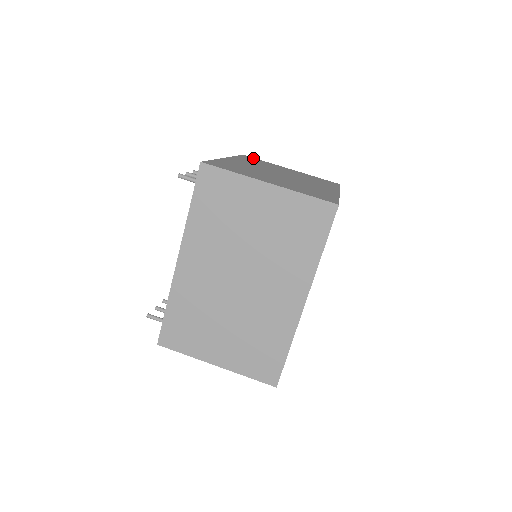
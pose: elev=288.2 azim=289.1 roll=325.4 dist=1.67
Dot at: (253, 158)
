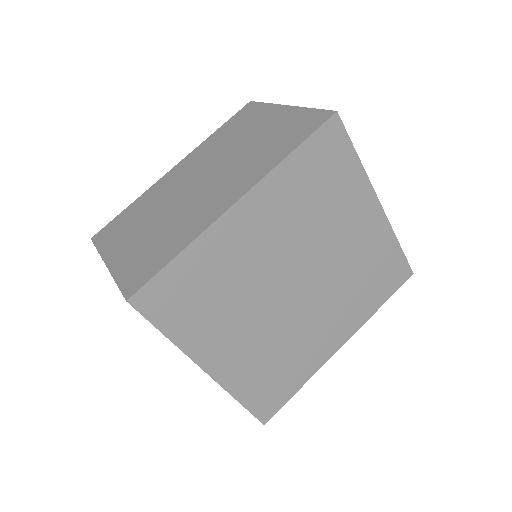
Dot at: occluded
